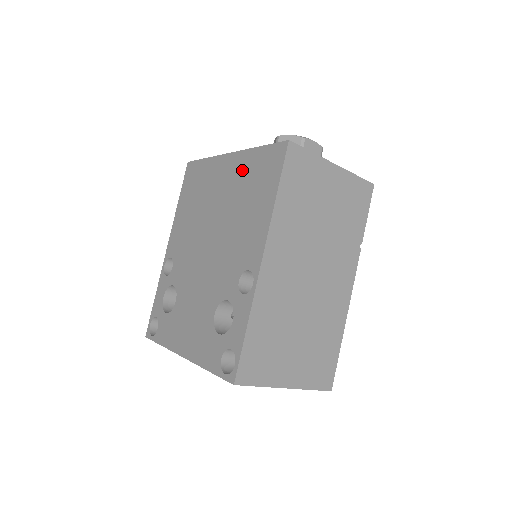
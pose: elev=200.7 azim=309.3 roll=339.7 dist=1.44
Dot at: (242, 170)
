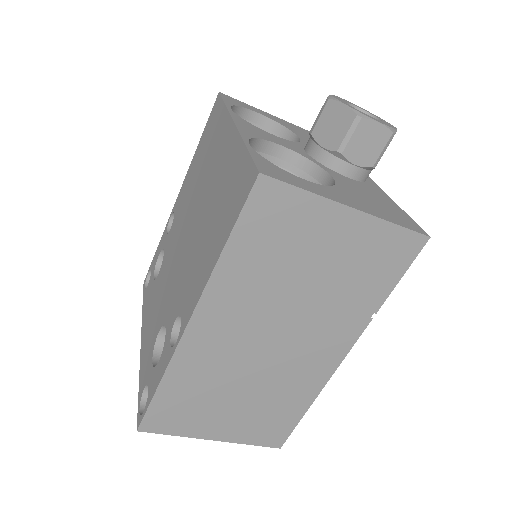
Dot at: (227, 166)
